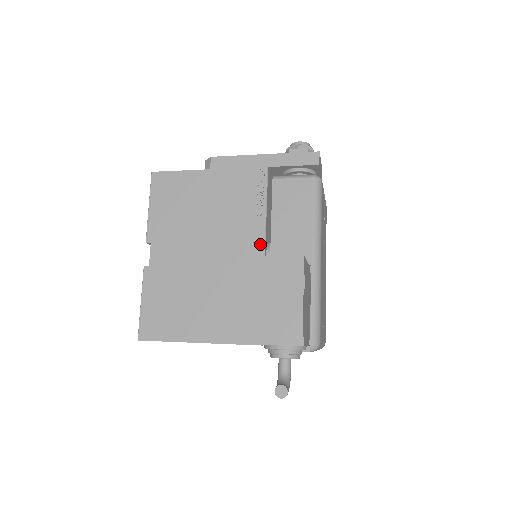
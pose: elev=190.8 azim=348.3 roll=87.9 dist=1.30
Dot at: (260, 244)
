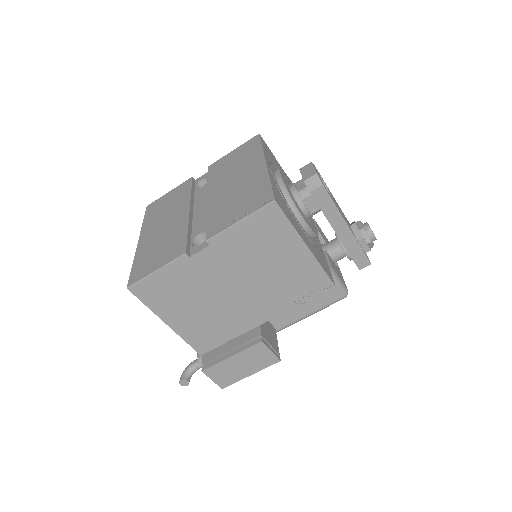
Dot at: (270, 317)
